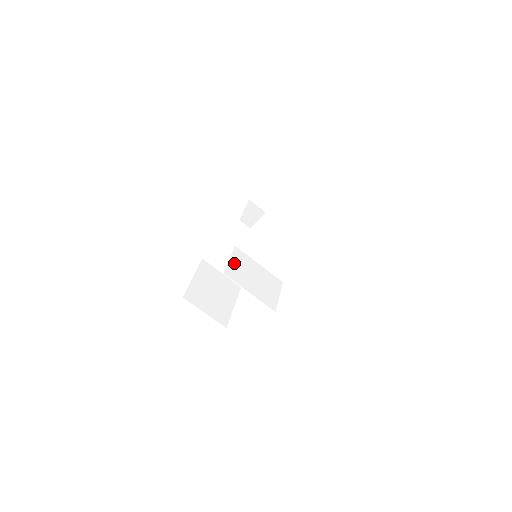
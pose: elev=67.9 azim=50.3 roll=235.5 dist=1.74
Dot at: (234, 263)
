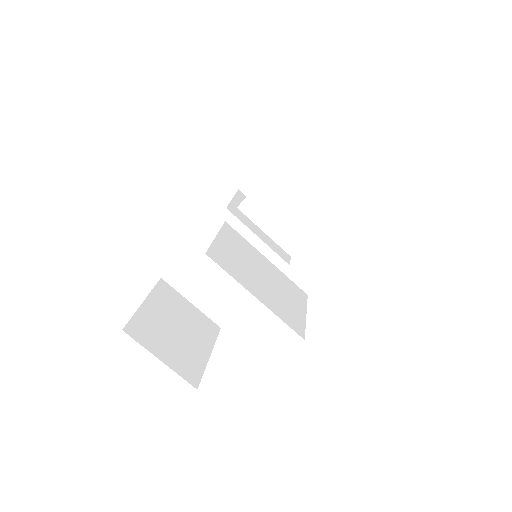
Dot at: (224, 244)
